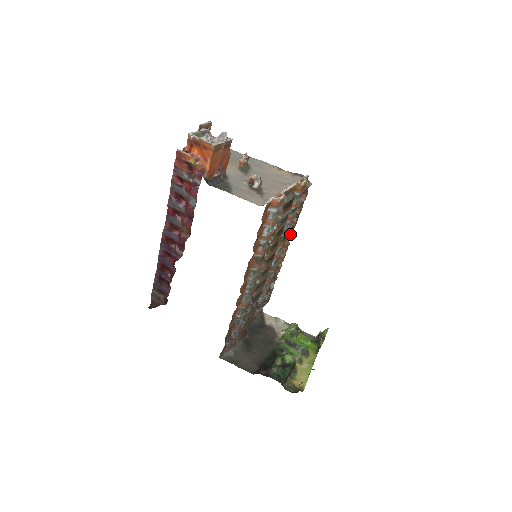
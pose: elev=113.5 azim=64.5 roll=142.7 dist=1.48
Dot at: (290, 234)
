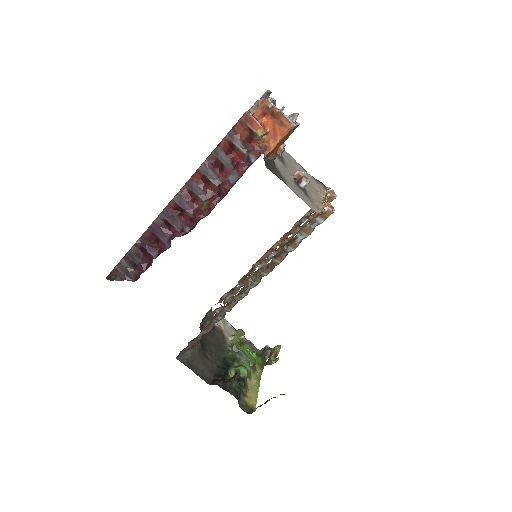
Dot at: occluded
